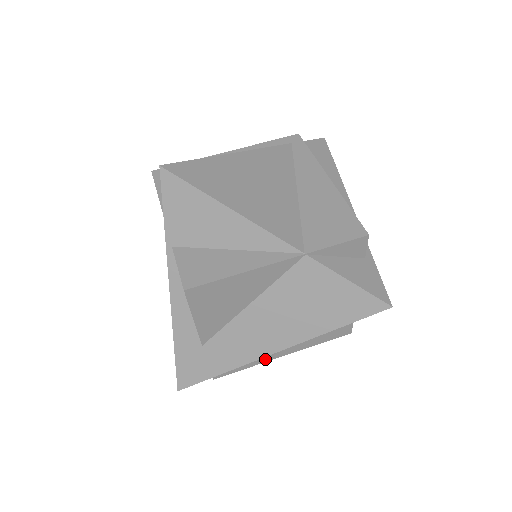
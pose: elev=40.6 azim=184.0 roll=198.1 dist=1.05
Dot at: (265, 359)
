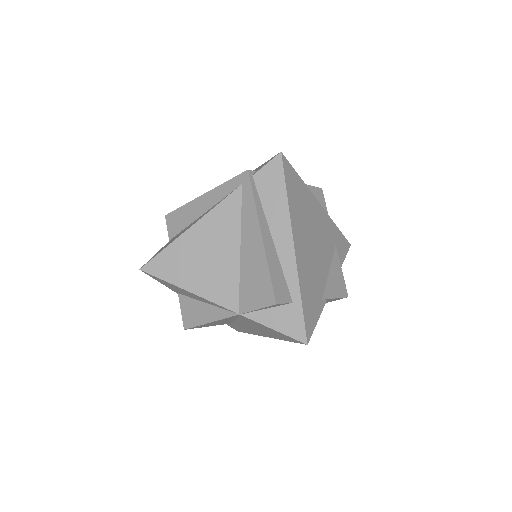
Dot at: occluded
